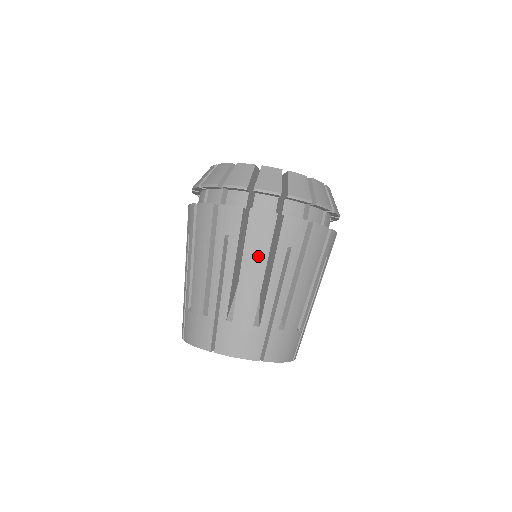
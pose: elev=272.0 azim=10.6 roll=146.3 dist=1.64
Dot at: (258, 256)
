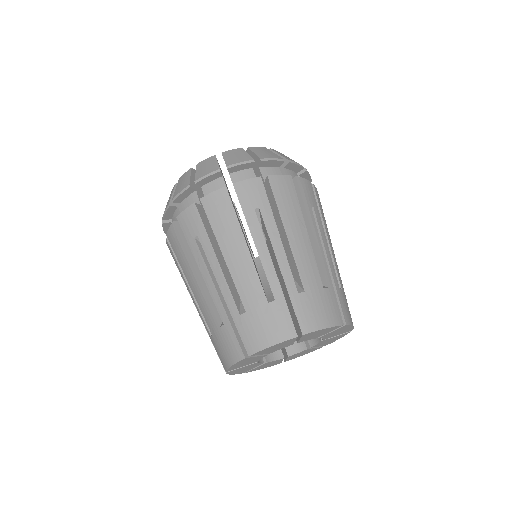
Dot at: (295, 217)
